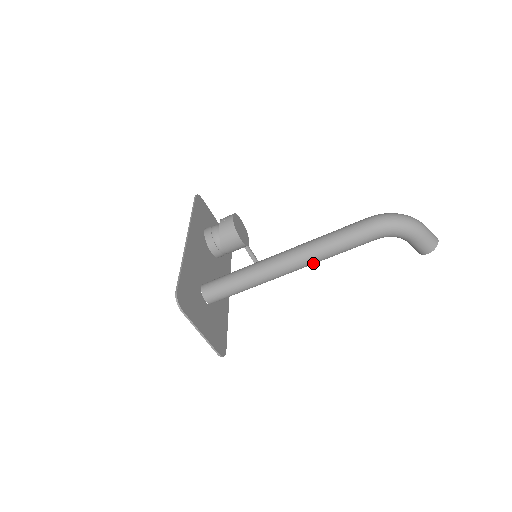
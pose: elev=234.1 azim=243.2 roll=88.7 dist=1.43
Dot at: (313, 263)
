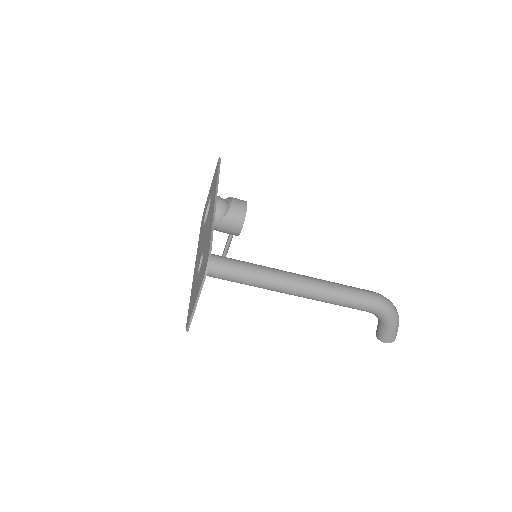
Dot at: (313, 299)
